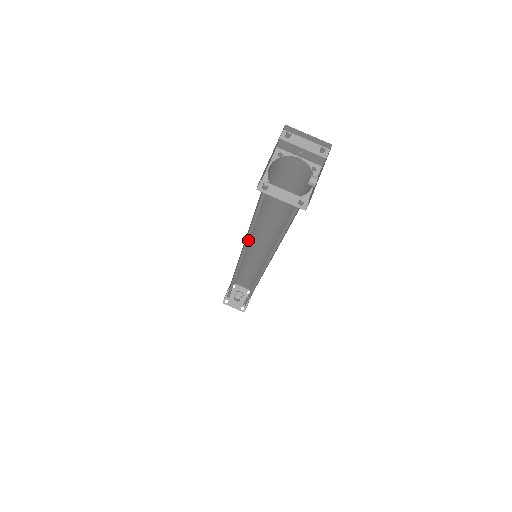
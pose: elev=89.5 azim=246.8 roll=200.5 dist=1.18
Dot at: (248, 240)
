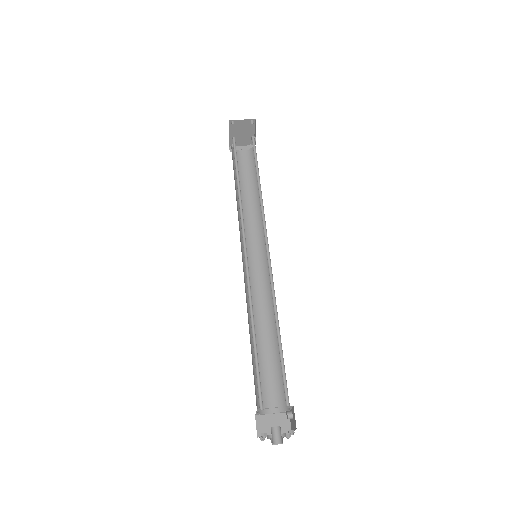
Dot at: (241, 208)
